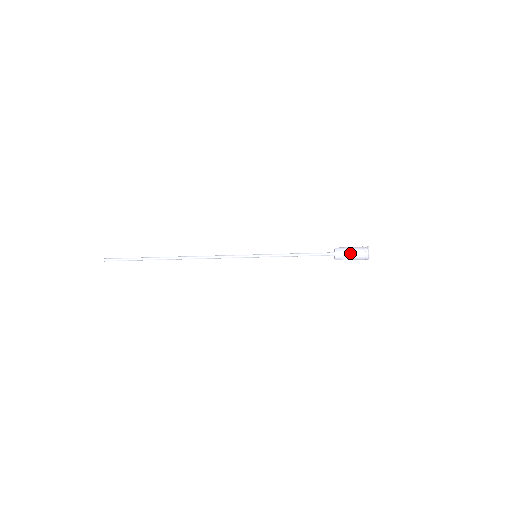
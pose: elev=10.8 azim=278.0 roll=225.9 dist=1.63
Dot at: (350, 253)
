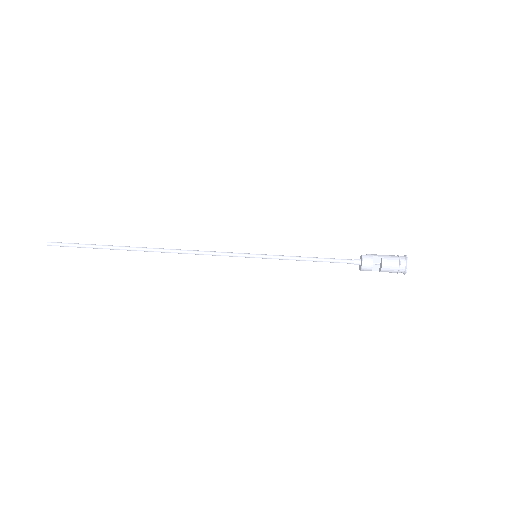
Dot at: (382, 262)
